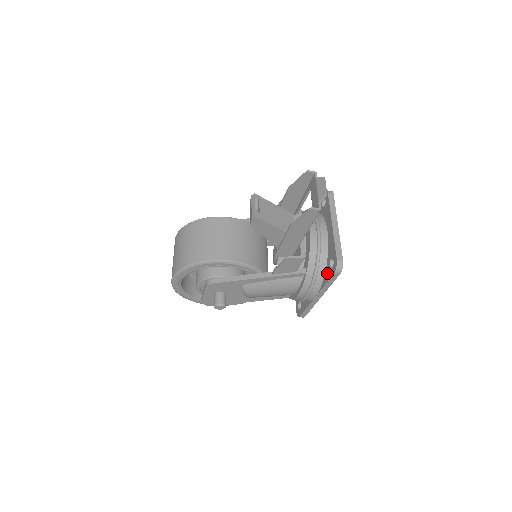
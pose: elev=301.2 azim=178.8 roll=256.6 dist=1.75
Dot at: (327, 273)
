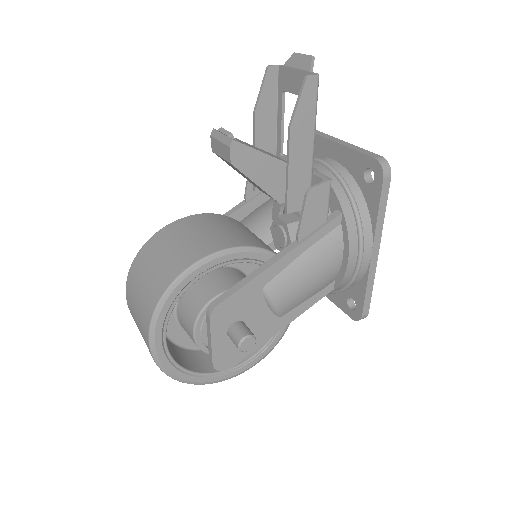
Dot at: (370, 196)
